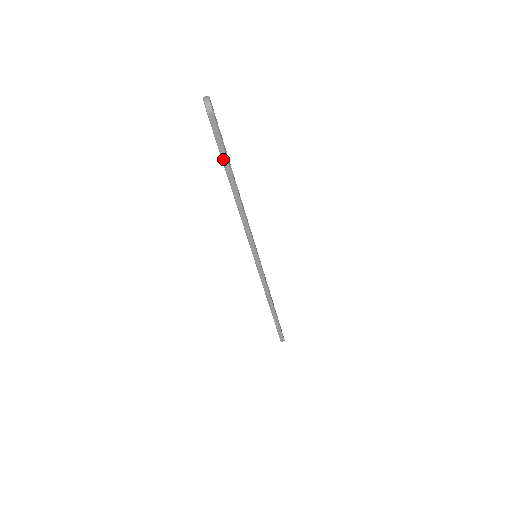
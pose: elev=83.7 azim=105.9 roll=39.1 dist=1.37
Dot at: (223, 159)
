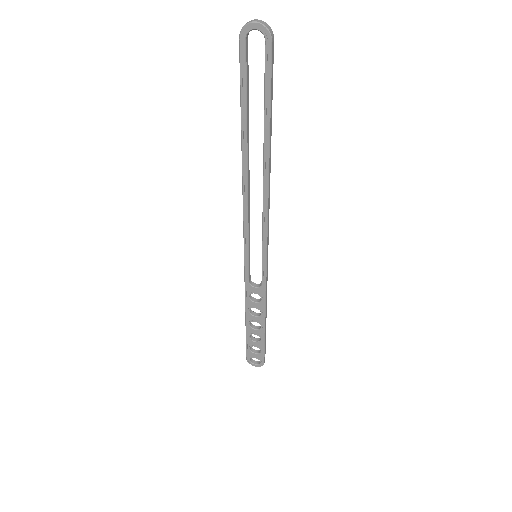
Dot at: (270, 109)
